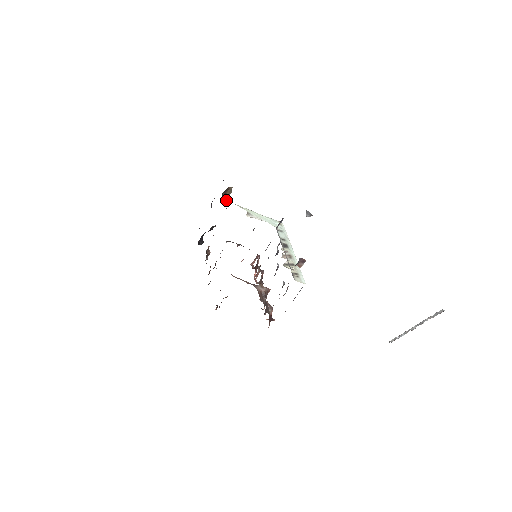
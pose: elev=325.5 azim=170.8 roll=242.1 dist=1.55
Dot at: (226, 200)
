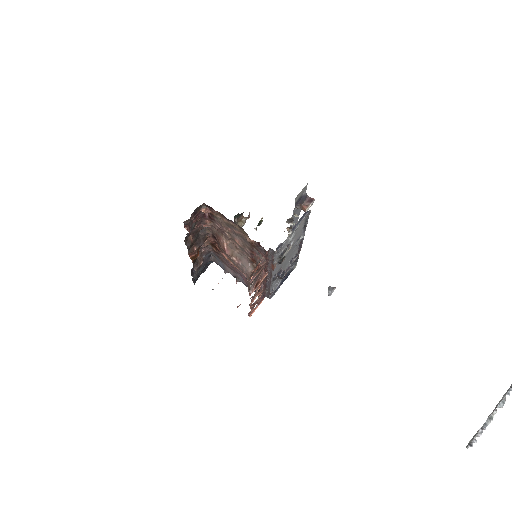
Dot at: occluded
